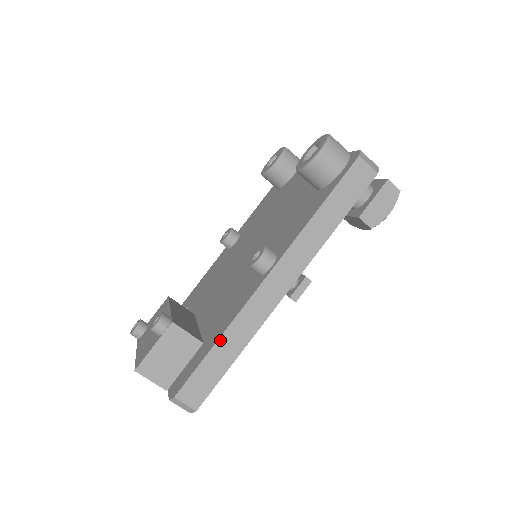
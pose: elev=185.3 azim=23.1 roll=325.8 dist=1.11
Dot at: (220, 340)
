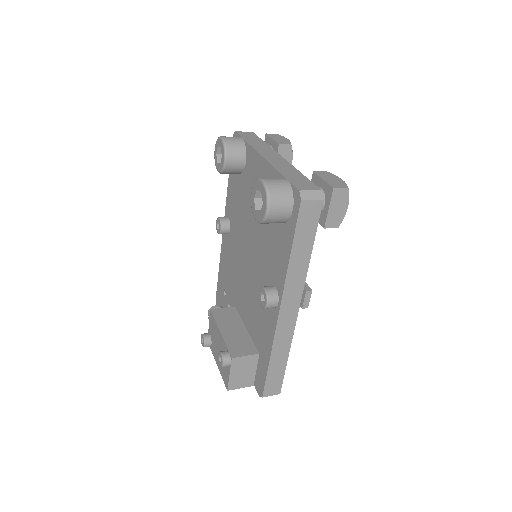
Dot at: (271, 359)
